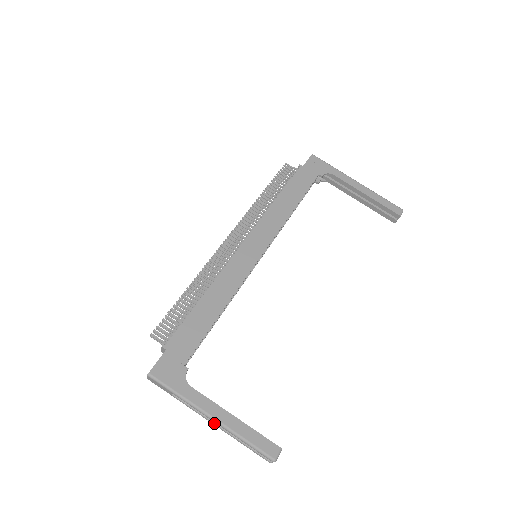
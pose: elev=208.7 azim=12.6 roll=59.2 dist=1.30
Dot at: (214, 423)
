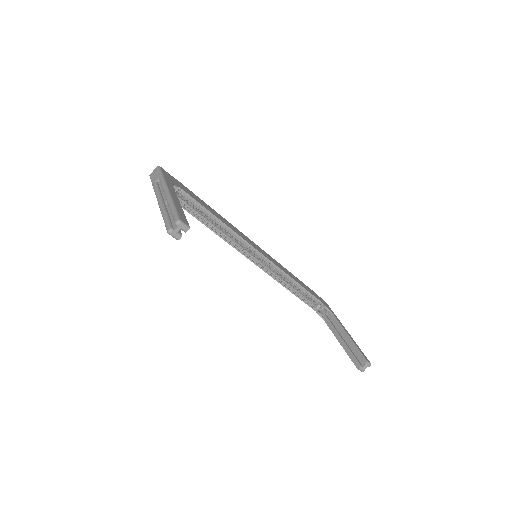
Dot at: (161, 200)
